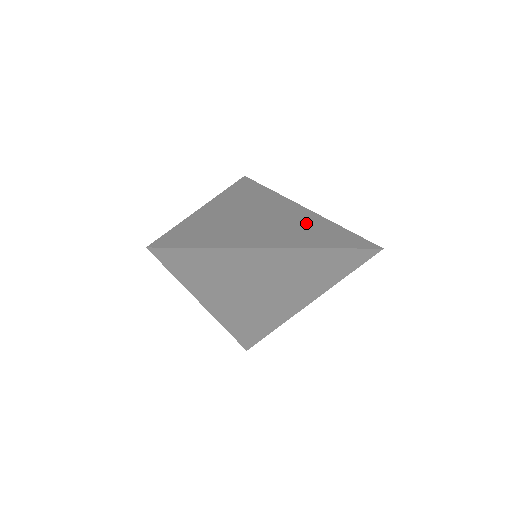
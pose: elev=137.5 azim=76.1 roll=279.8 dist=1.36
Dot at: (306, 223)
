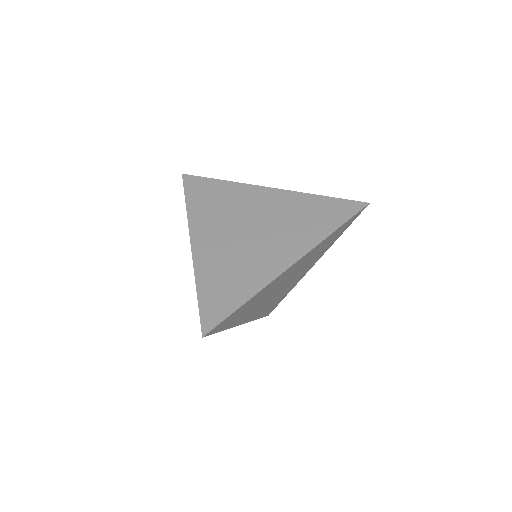
Dot at: occluded
